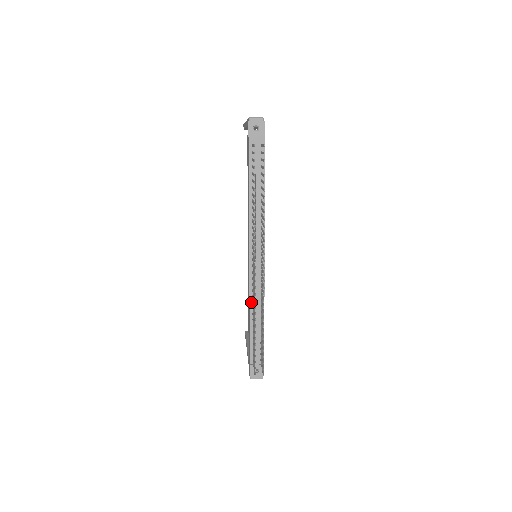
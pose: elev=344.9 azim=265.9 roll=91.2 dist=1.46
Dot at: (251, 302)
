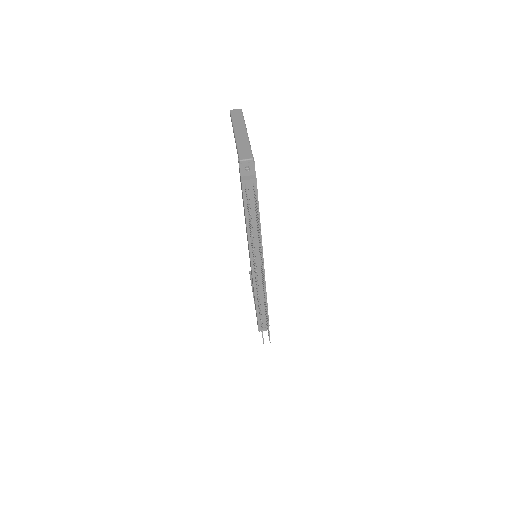
Dot at: (255, 290)
